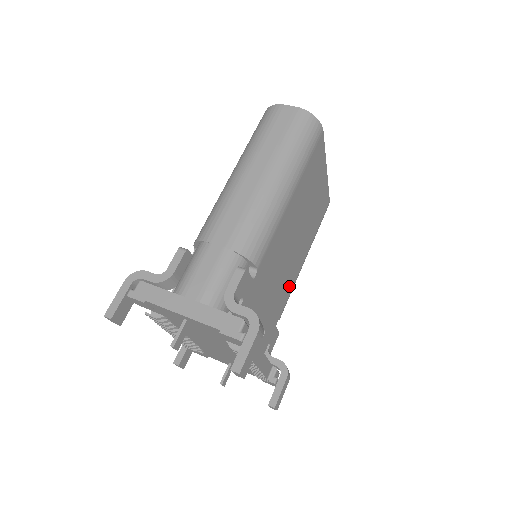
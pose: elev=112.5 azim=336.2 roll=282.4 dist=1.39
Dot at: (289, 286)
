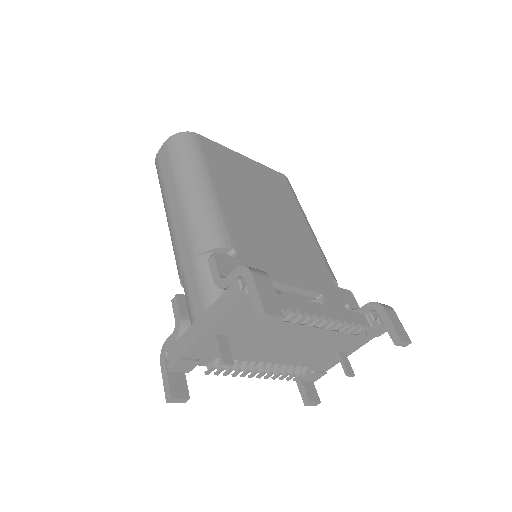
Dot at: (310, 250)
